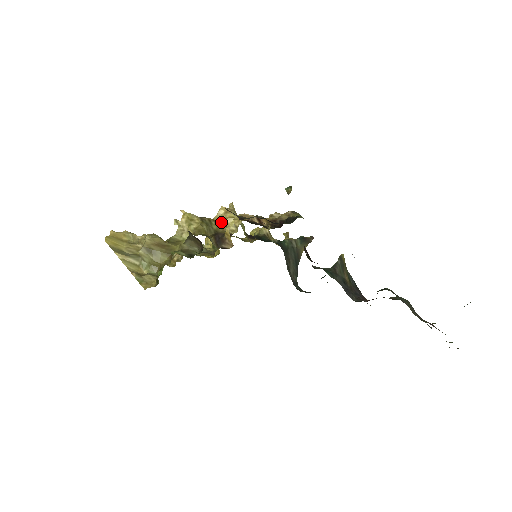
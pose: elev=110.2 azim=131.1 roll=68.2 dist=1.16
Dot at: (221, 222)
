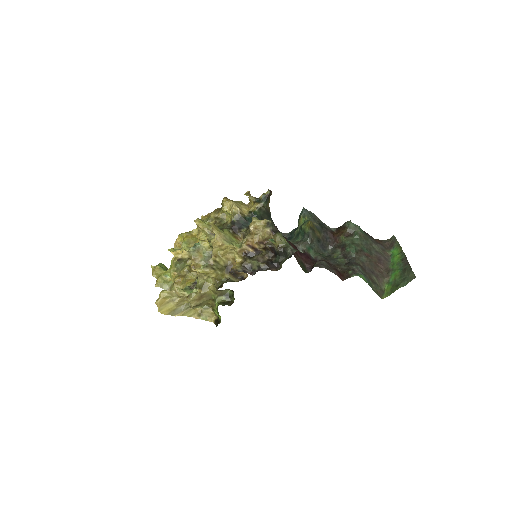
Dot at: (221, 253)
